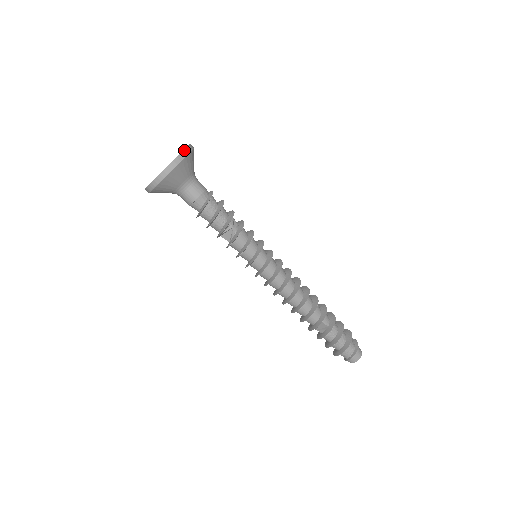
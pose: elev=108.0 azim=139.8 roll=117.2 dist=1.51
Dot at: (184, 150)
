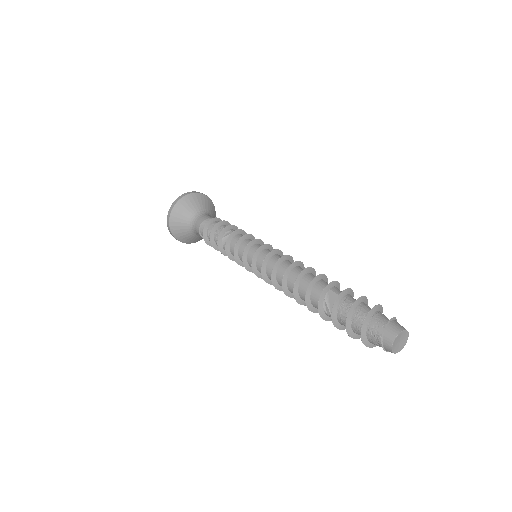
Dot at: occluded
